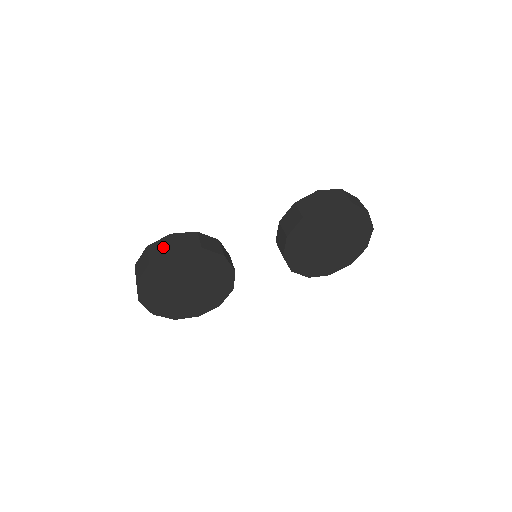
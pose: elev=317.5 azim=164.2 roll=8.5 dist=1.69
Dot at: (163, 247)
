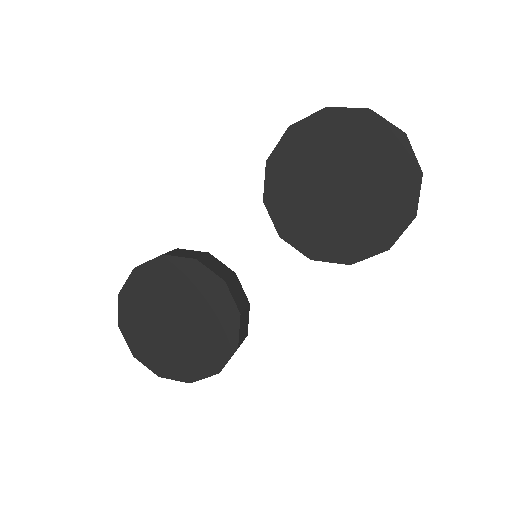
Dot at: occluded
